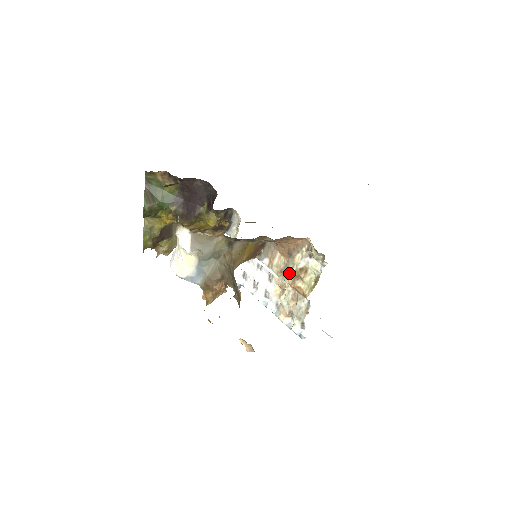
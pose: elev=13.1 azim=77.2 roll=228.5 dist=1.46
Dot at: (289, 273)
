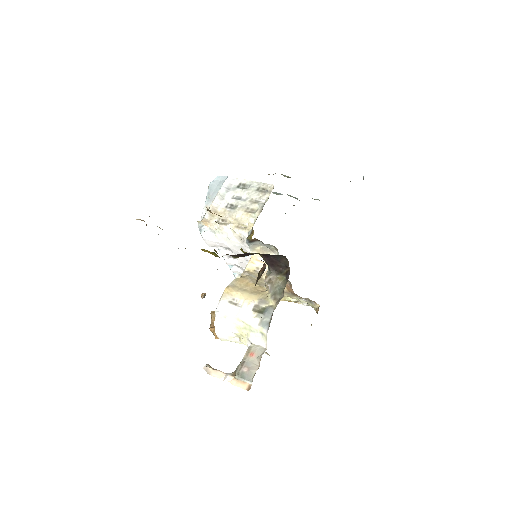
Dot at: occluded
